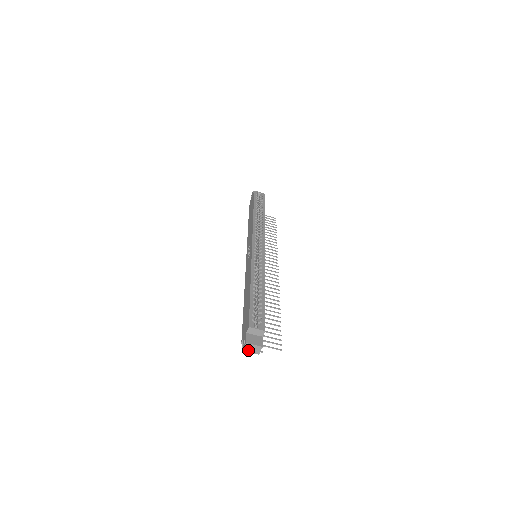
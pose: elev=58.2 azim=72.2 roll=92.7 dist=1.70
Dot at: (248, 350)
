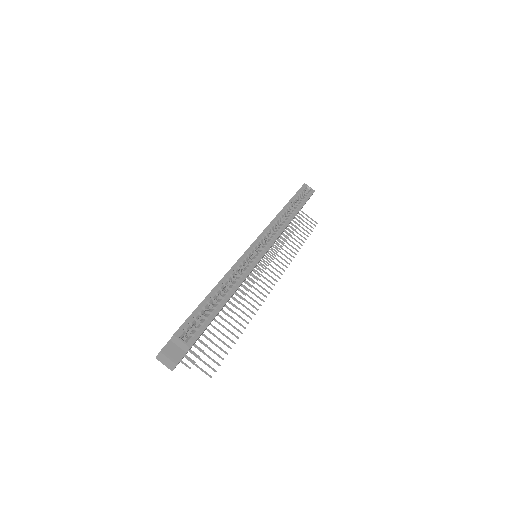
Dot at: (161, 360)
